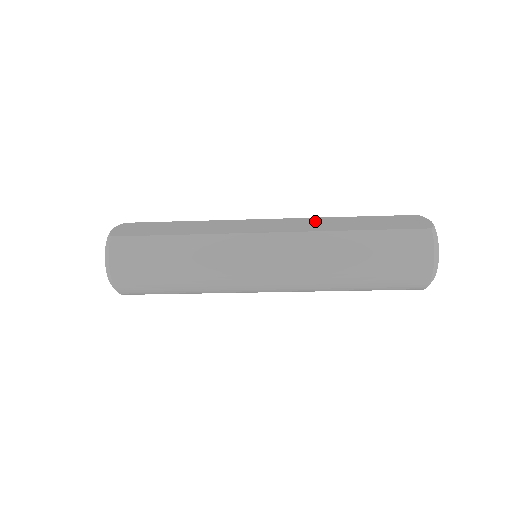
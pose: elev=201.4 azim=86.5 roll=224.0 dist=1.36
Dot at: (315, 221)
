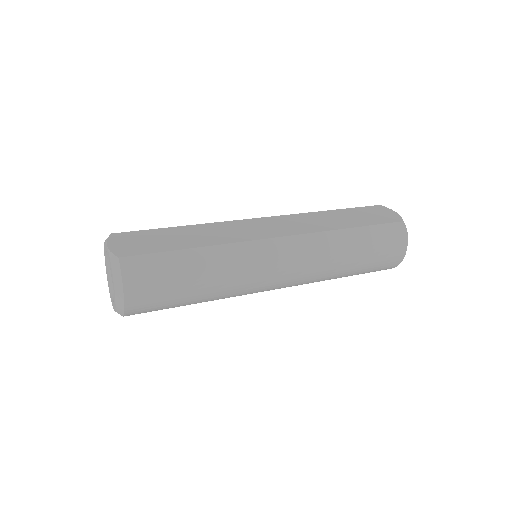
Dot at: (308, 218)
